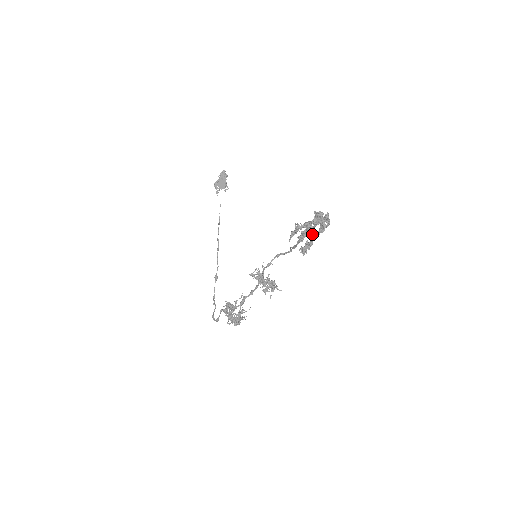
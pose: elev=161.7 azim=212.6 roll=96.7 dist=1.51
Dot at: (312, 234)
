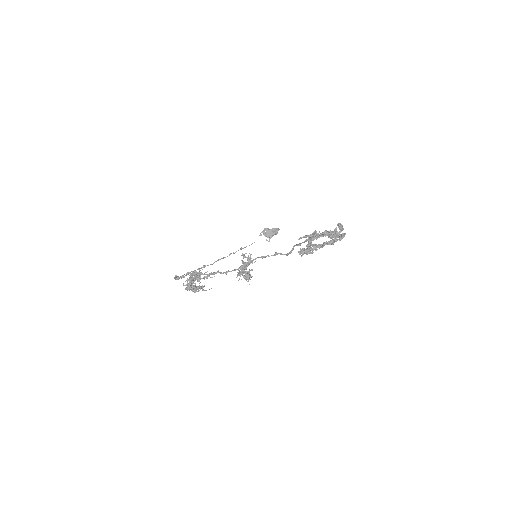
Dot at: (320, 244)
